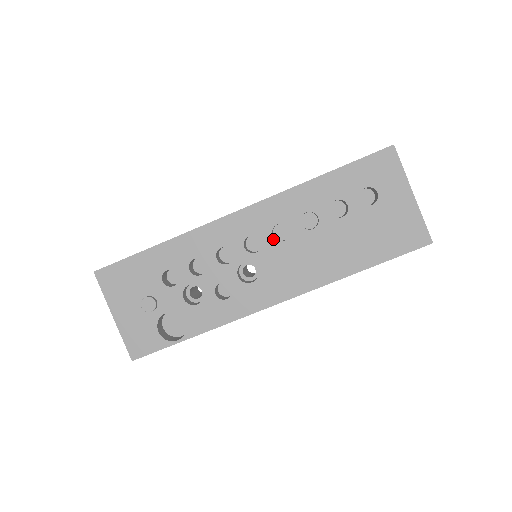
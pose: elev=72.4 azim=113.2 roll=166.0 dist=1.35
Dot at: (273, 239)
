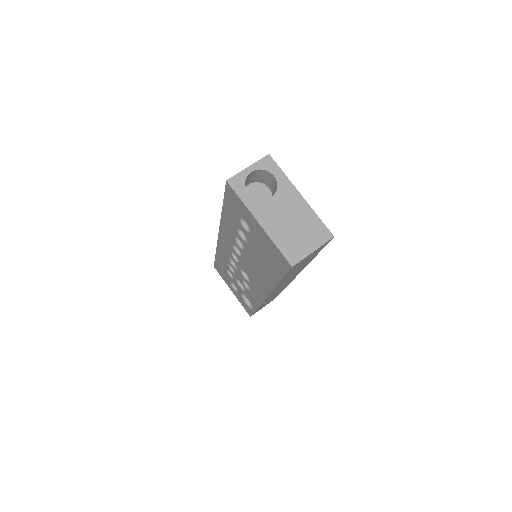
Dot at: (238, 255)
